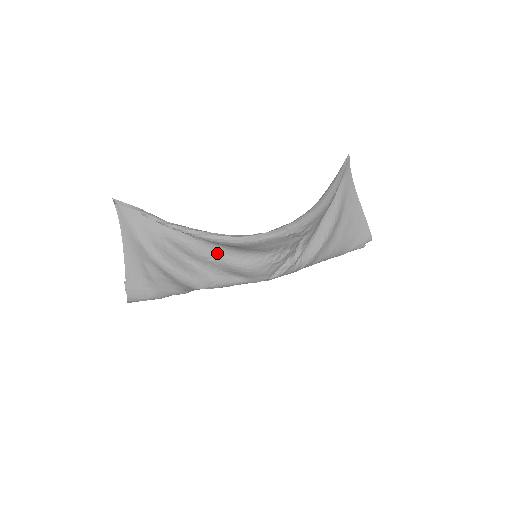
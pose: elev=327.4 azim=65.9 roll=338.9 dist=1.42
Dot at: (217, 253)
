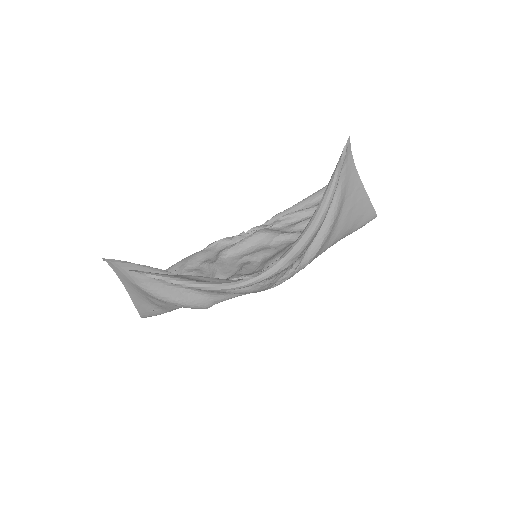
Dot at: occluded
